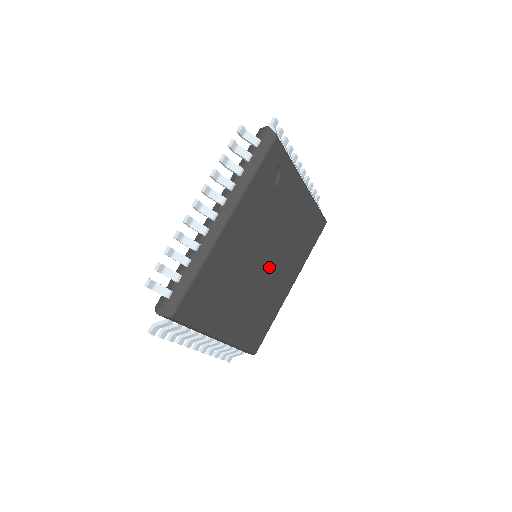
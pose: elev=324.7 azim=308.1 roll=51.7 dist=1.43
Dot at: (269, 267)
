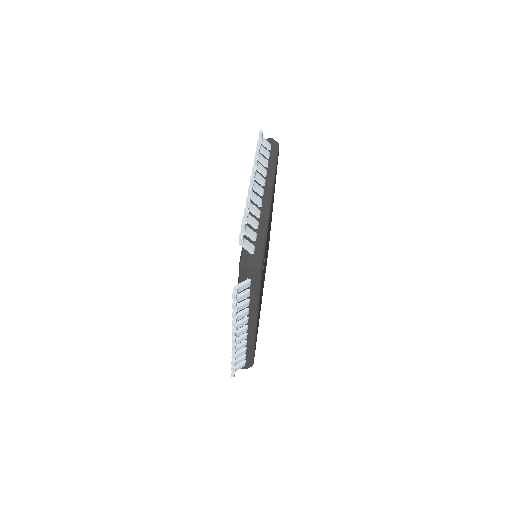
Dot at: (267, 248)
